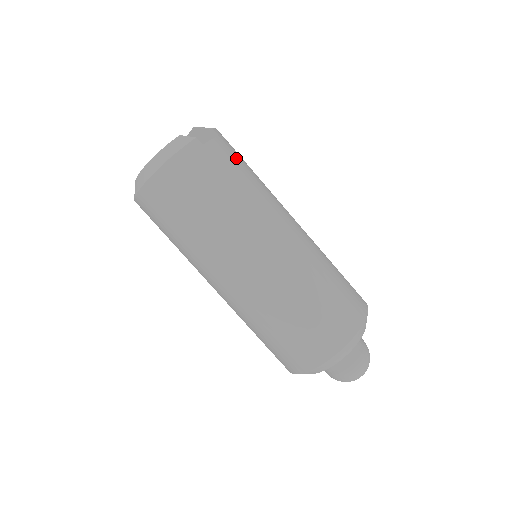
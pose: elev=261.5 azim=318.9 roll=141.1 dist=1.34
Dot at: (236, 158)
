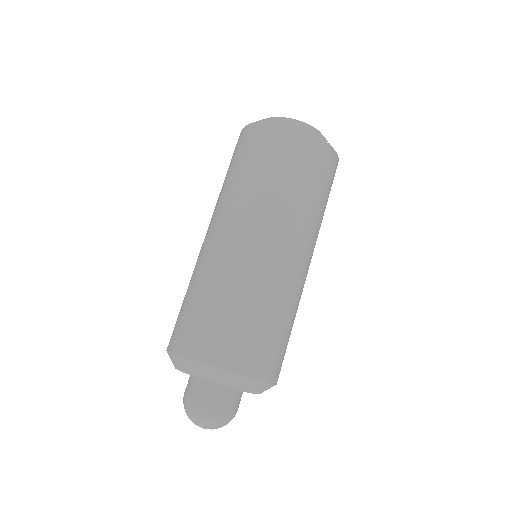
Dot at: (329, 186)
